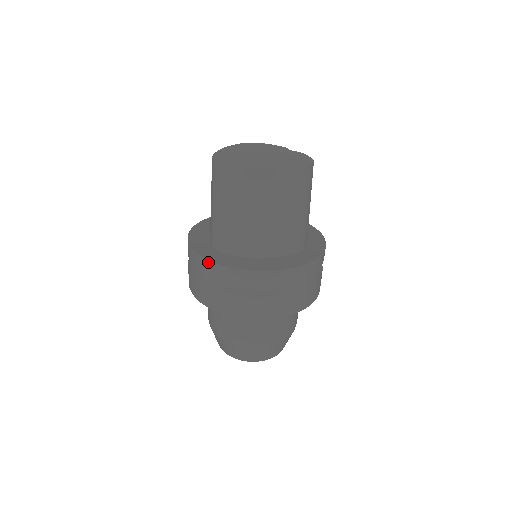
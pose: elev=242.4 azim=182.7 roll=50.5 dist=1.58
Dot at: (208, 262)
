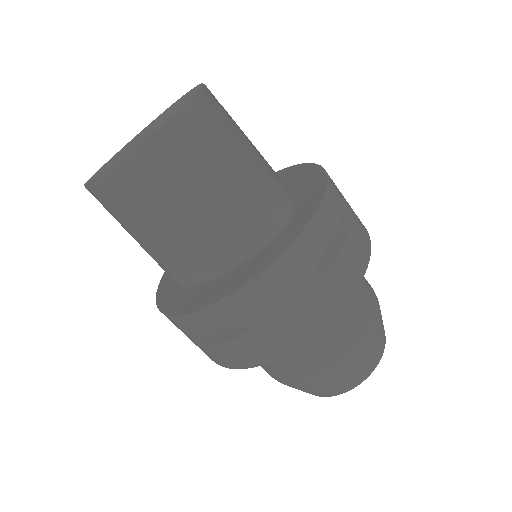
Dot at: occluded
